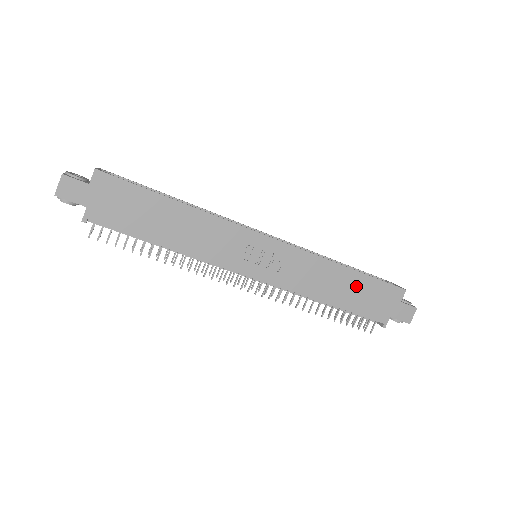
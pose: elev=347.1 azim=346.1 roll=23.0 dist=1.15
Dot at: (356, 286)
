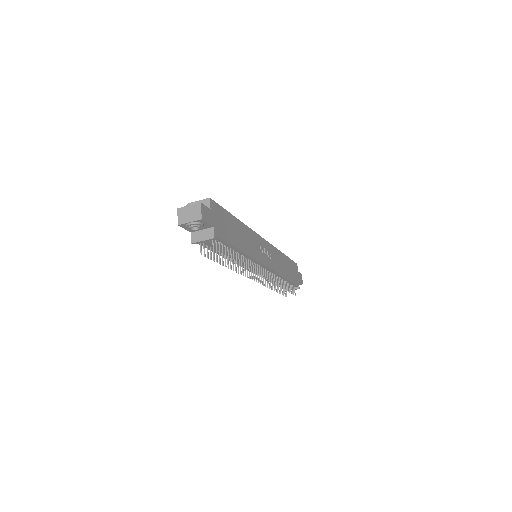
Dot at: (288, 265)
